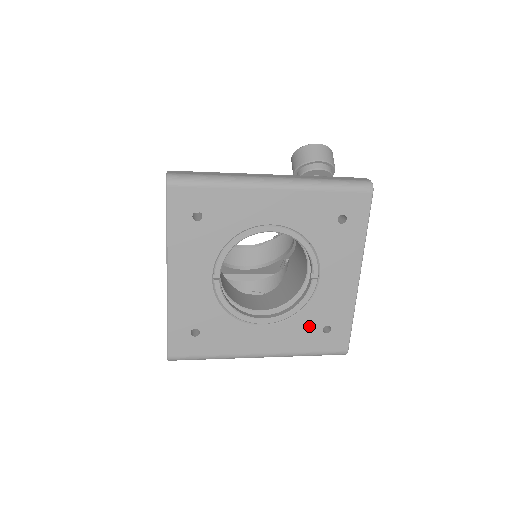
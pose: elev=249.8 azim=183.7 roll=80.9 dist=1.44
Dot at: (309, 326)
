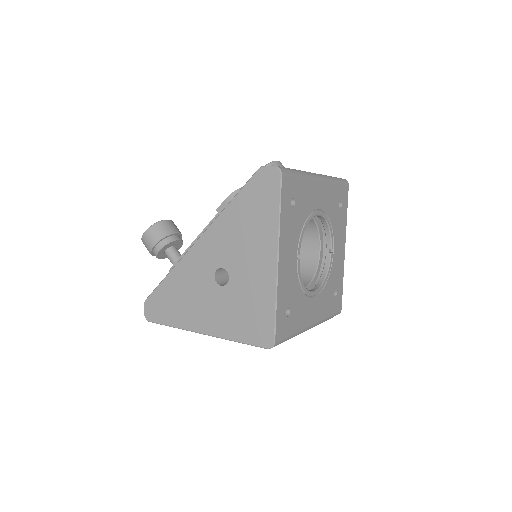
Dot at: (330, 293)
